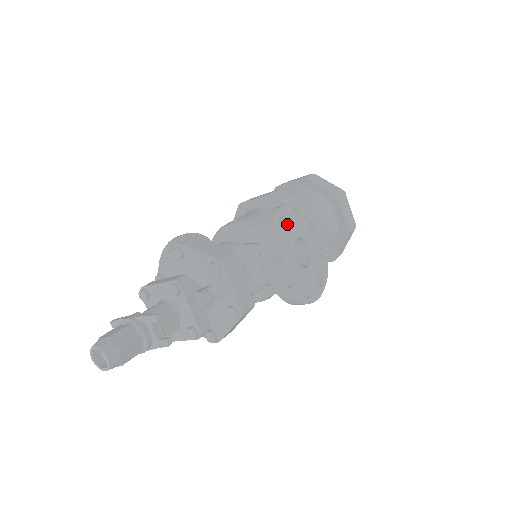
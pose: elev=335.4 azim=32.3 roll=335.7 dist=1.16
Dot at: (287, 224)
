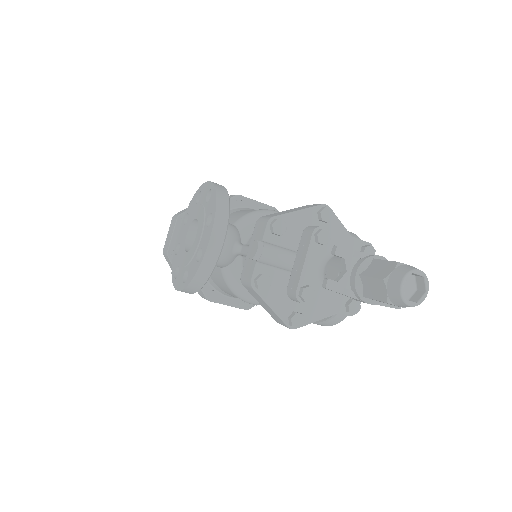
Dot at: occluded
